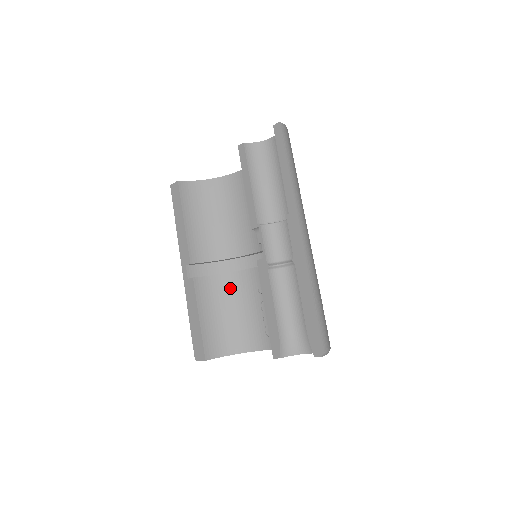
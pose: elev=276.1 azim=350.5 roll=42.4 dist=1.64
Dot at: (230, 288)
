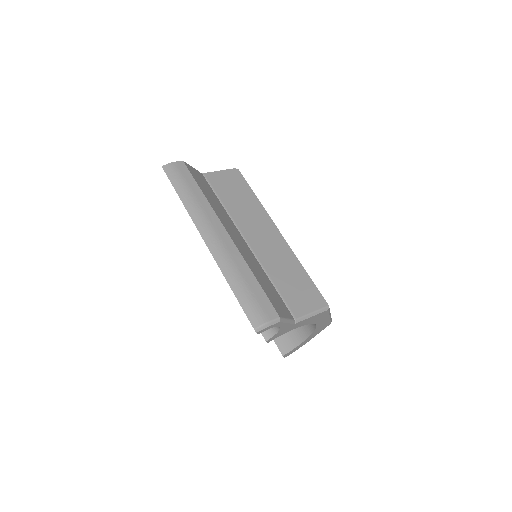
Dot at: occluded
